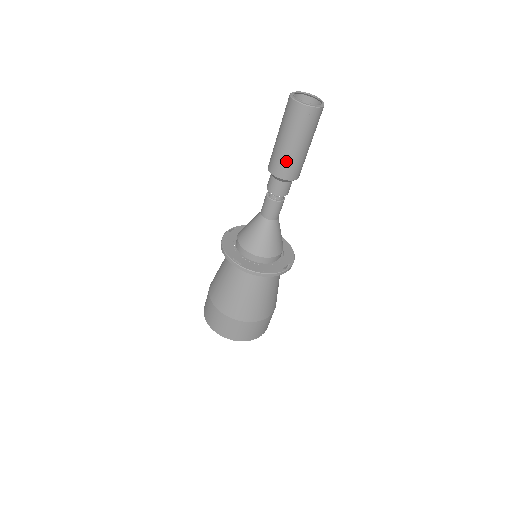
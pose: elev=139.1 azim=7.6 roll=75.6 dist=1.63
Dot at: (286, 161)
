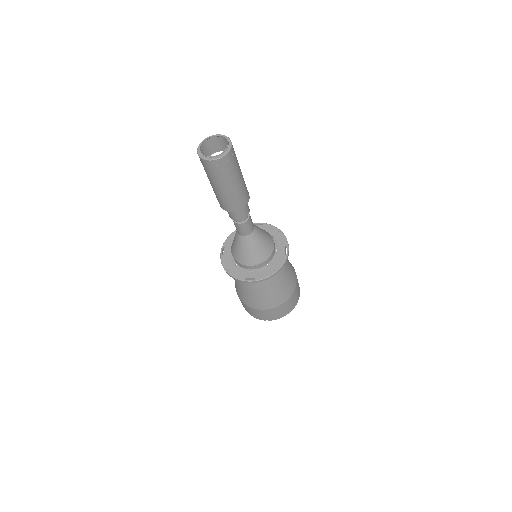
Dot at: (233, 199)
